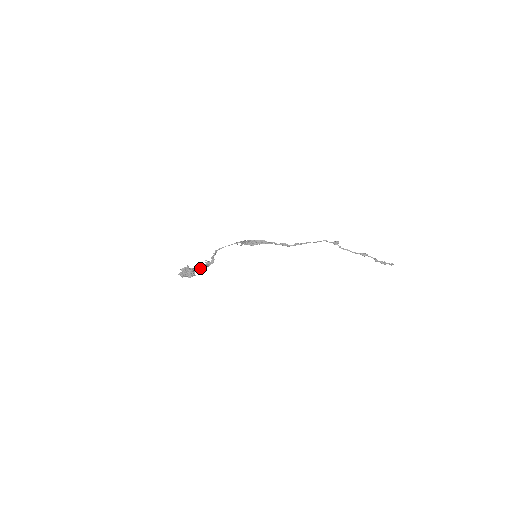
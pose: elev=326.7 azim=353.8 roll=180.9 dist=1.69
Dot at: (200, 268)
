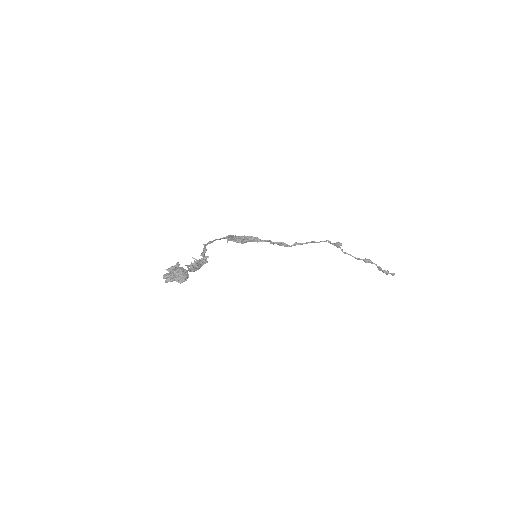
Dot at: (192, 269)
